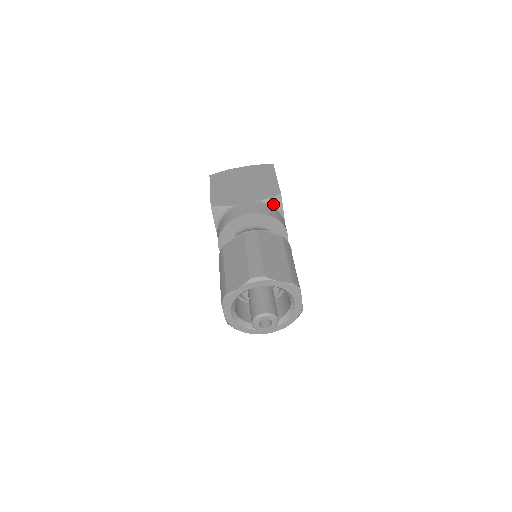
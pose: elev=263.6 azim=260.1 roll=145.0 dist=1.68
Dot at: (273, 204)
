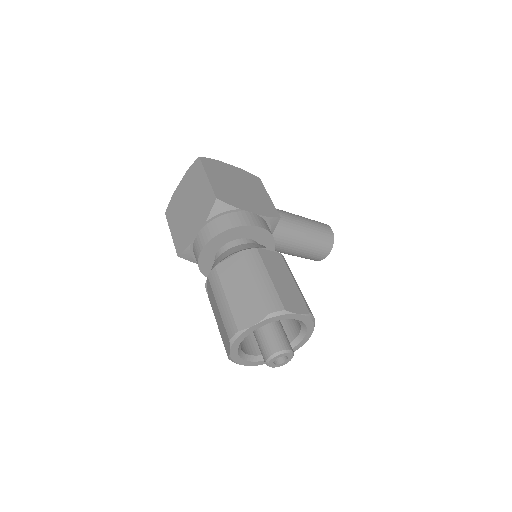
Dot at: (219, 213)
